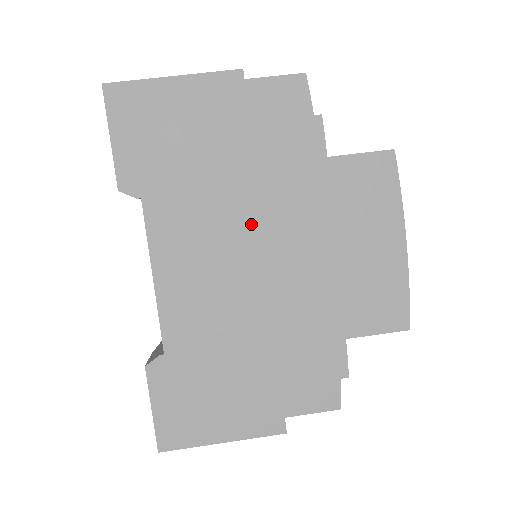
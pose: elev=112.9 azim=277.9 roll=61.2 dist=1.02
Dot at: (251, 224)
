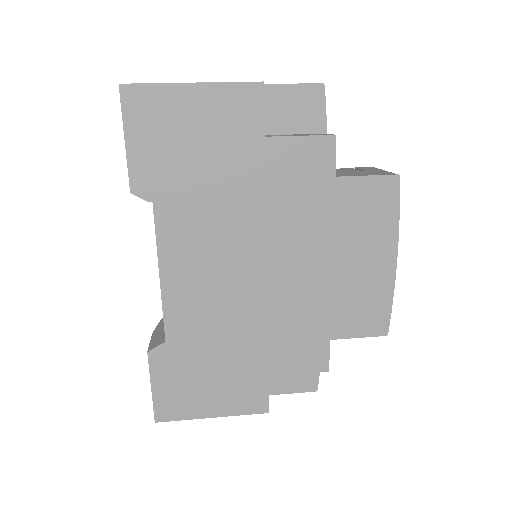
Dot at: (256, 234)
